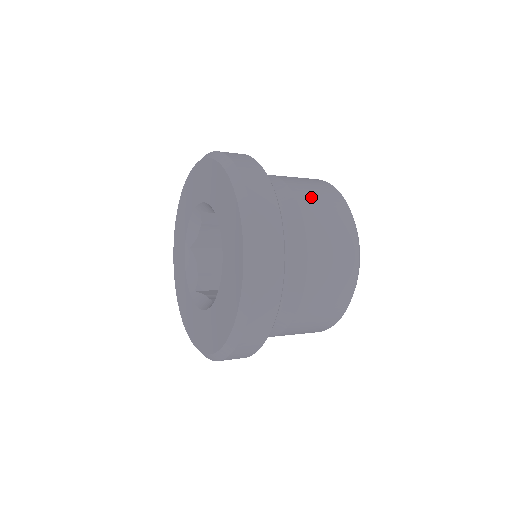
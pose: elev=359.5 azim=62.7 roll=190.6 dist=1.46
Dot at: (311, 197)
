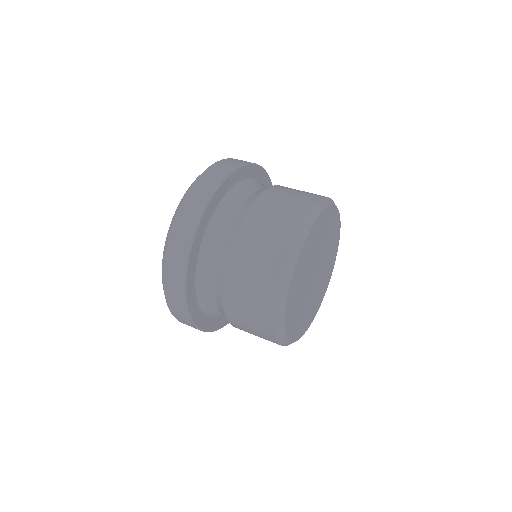
Dot at: (263, 216)
